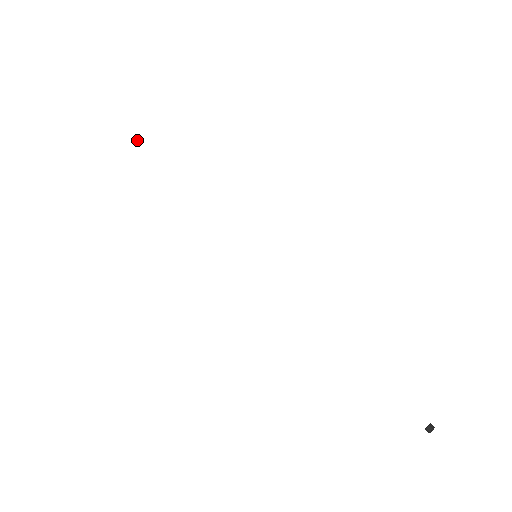
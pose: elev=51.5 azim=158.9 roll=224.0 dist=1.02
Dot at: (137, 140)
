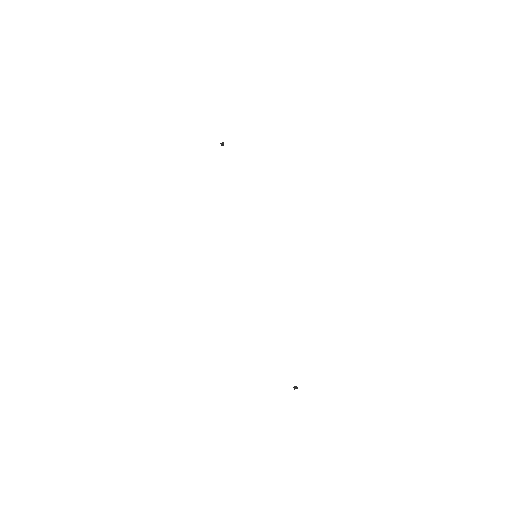
Dot at: (221, 145)
